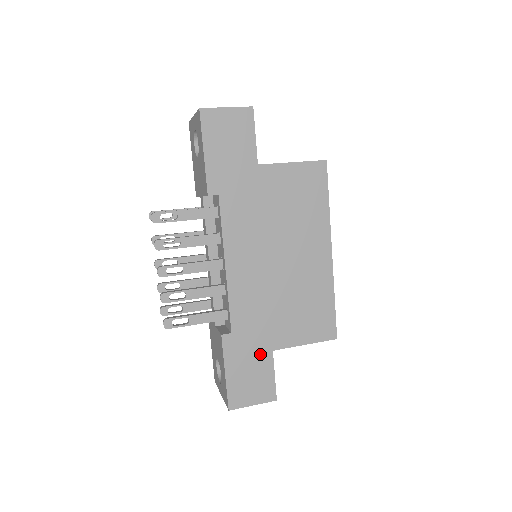
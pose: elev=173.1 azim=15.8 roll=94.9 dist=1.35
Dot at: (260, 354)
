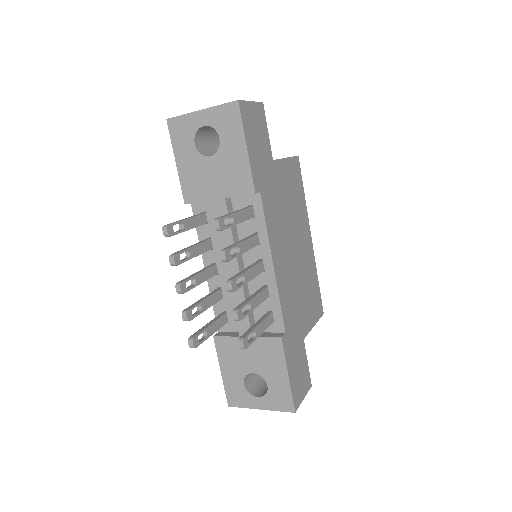
Dot at: (299, 346)
